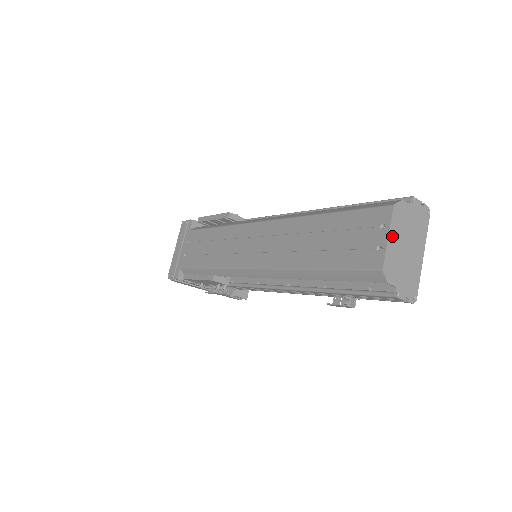
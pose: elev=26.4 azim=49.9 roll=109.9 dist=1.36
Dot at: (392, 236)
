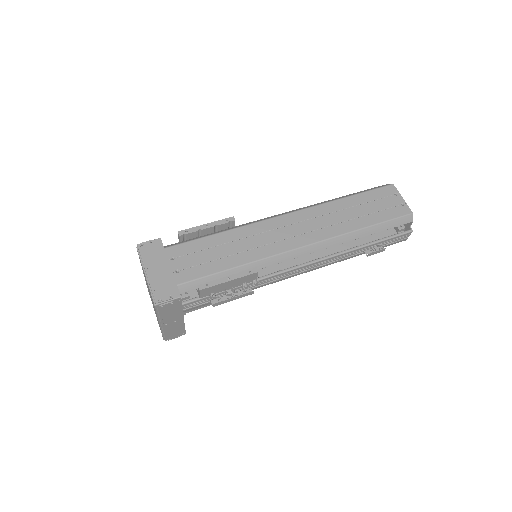
Dot at: (401, 199)
